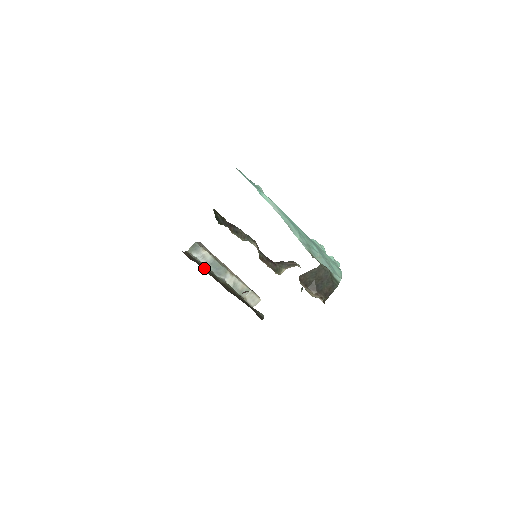
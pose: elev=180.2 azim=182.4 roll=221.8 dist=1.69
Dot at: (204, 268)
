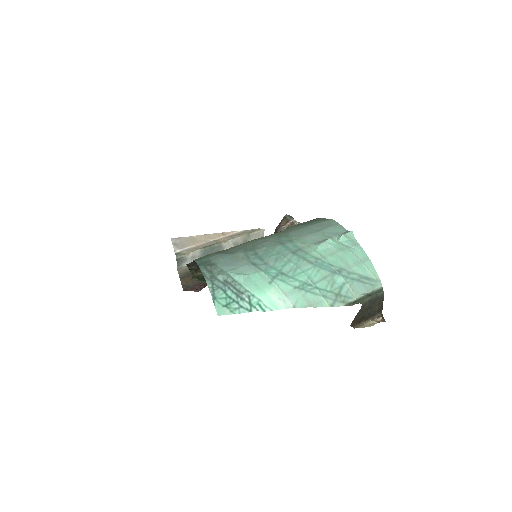
Dot at: occluded
